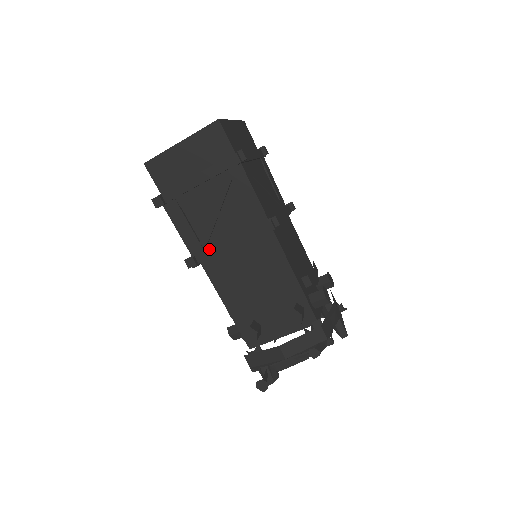
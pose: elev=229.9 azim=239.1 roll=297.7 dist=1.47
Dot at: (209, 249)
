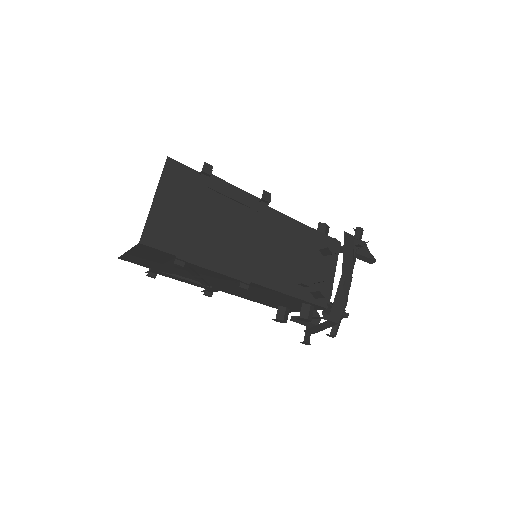
Dot at: (211, 289)
